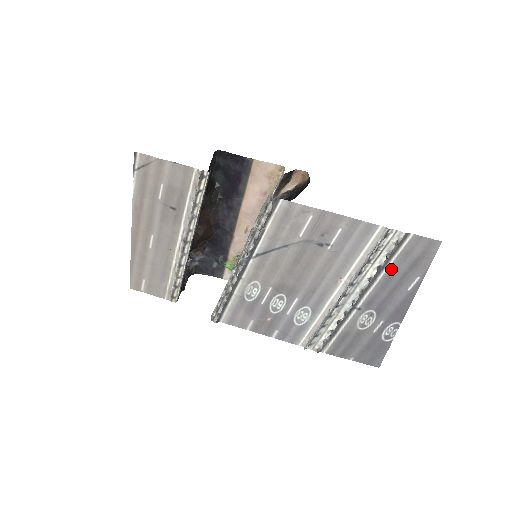
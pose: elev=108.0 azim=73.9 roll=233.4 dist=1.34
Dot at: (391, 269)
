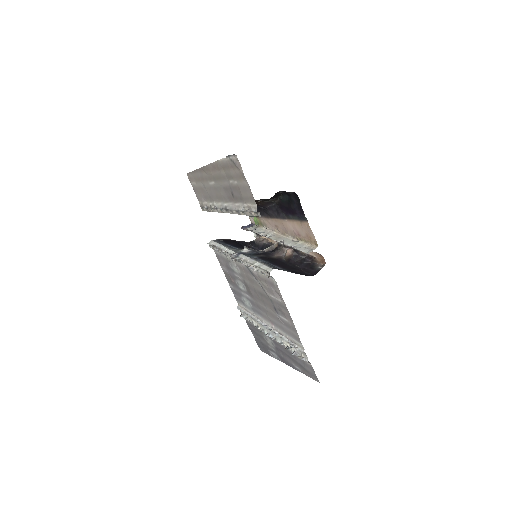
Dot at: occluded
